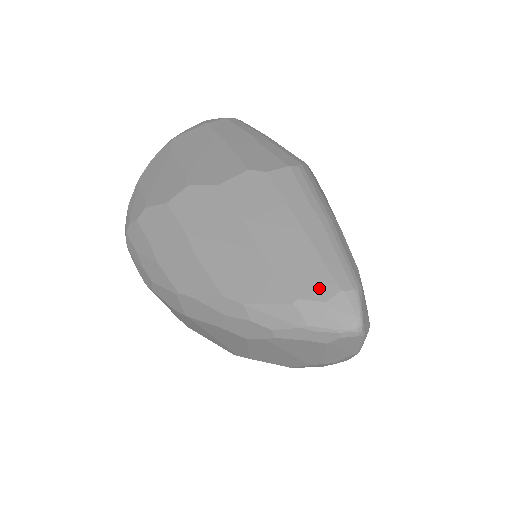
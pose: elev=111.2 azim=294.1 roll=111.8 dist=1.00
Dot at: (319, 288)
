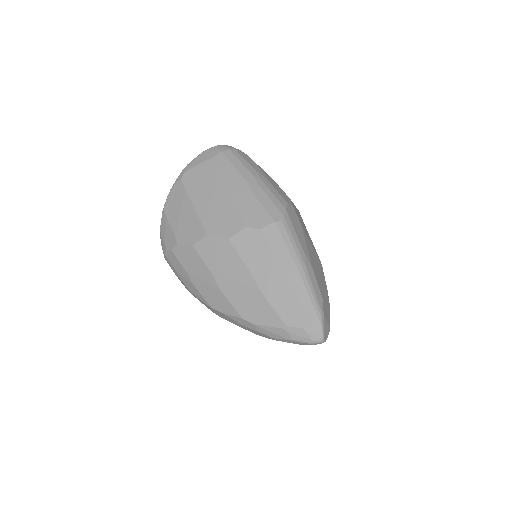
Dot at: (299, 320)
